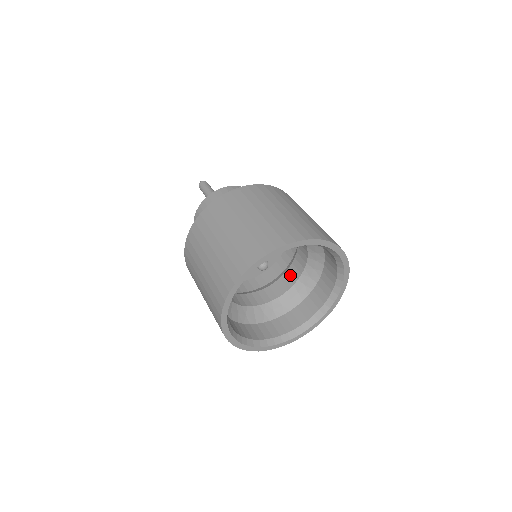
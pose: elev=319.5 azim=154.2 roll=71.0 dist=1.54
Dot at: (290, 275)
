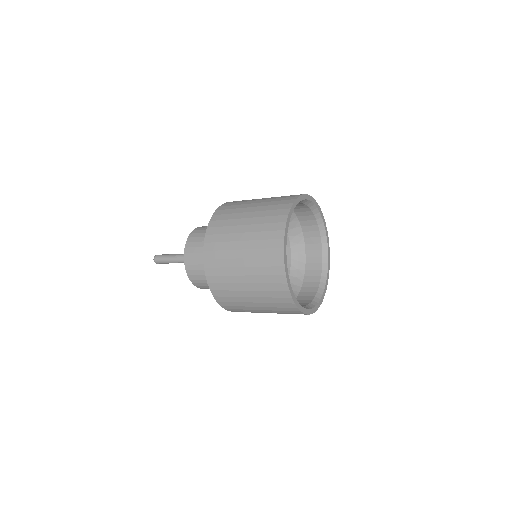
Dot at: occluded
